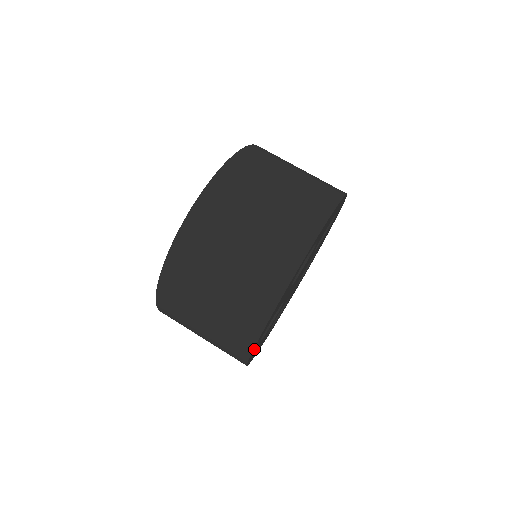
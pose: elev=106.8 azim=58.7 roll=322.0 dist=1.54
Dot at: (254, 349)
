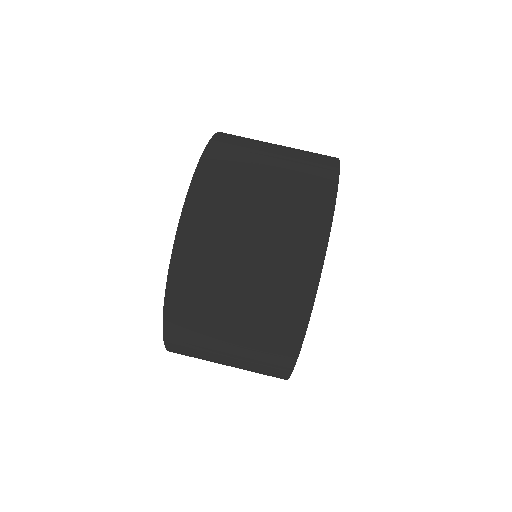
Dot at: occluded
